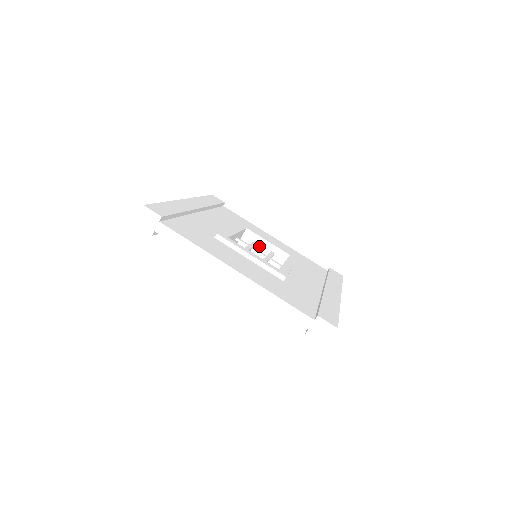
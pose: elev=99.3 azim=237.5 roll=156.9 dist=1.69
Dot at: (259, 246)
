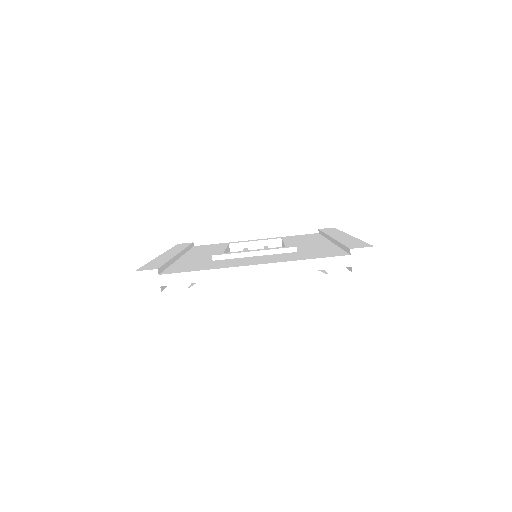
Dot at: occluded
